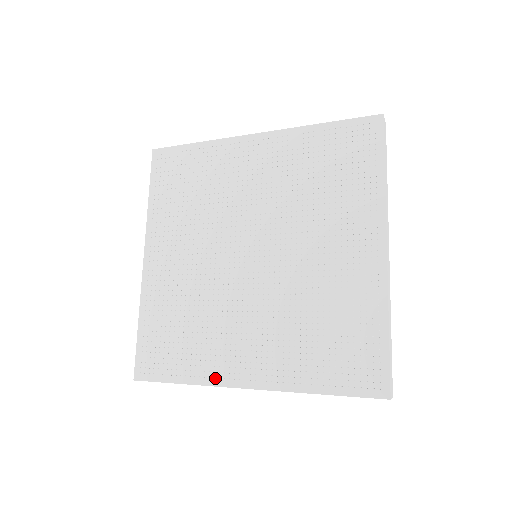
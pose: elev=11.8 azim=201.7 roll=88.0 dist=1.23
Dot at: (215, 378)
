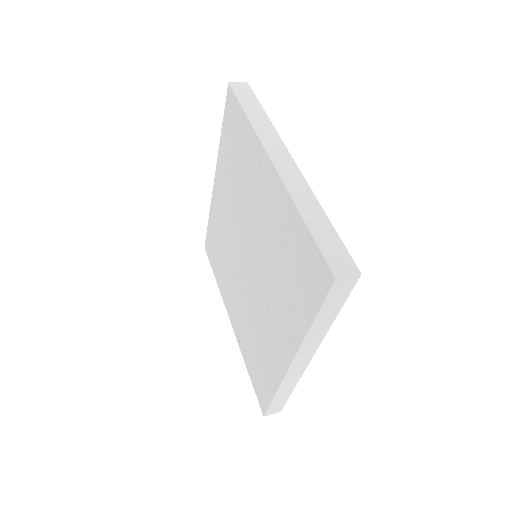
Dot at: (223, 296)
